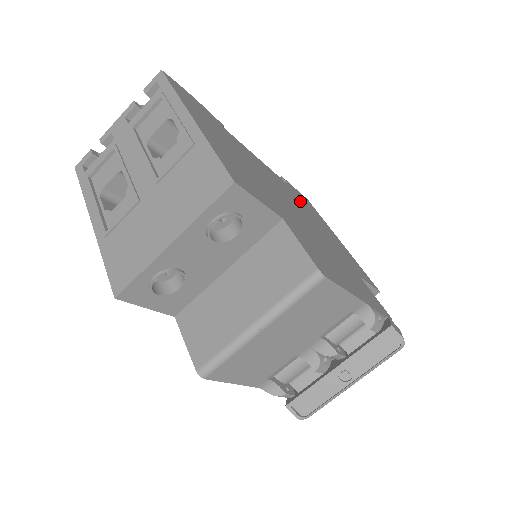
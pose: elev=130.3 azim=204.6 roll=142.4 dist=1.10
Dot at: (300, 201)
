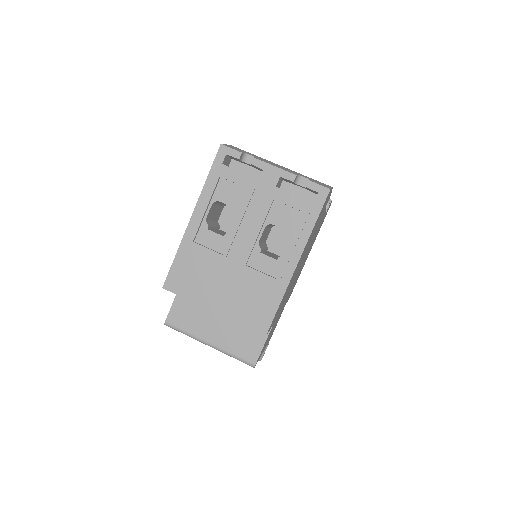
Dot at: occluded
